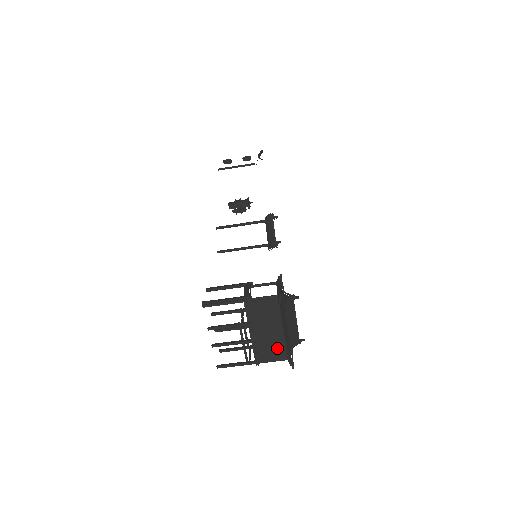
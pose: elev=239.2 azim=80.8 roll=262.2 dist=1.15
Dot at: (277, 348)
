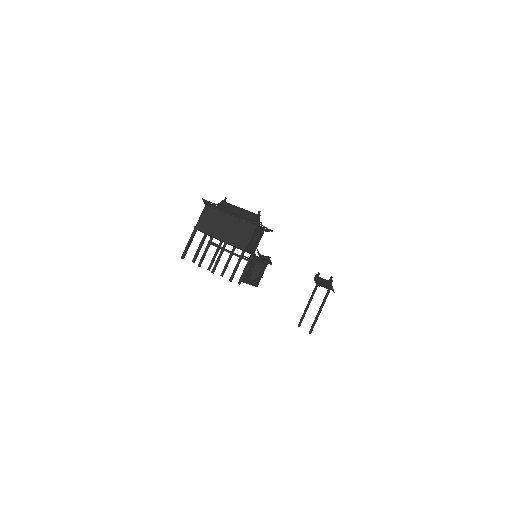
Dot at: (242, 228)
